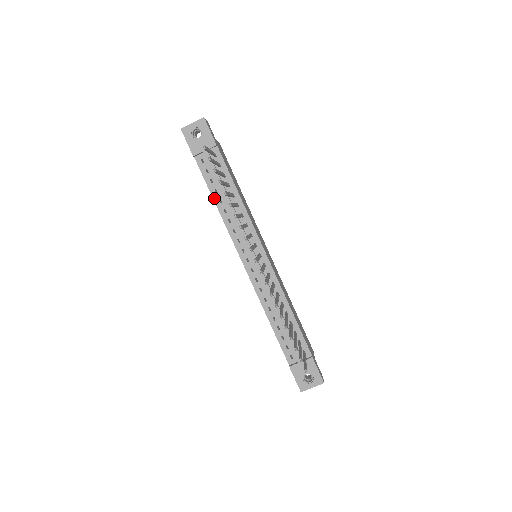
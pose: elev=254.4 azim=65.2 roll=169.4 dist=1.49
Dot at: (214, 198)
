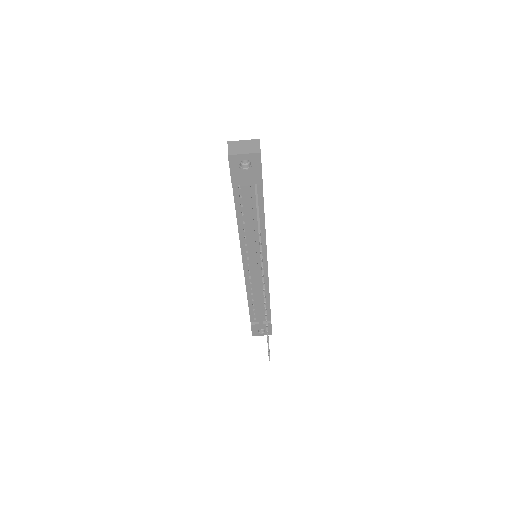
Dot at: (238, 218)
